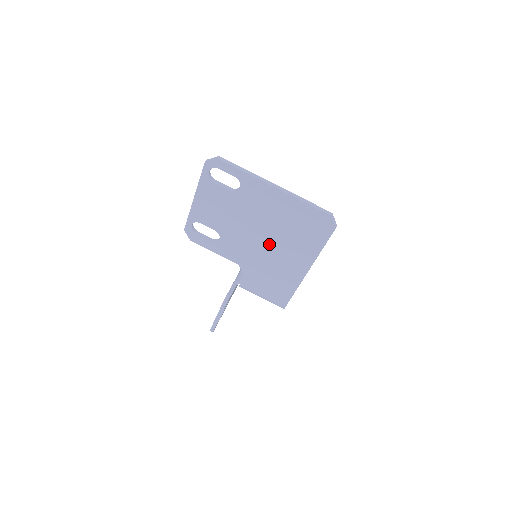
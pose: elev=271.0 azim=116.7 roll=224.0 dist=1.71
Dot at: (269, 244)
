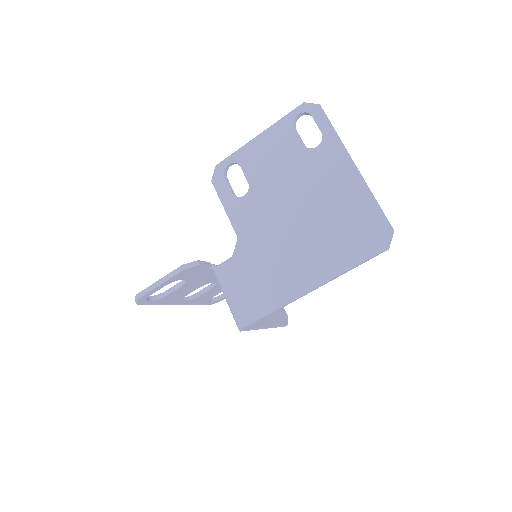
Dot at: (294, 230)
